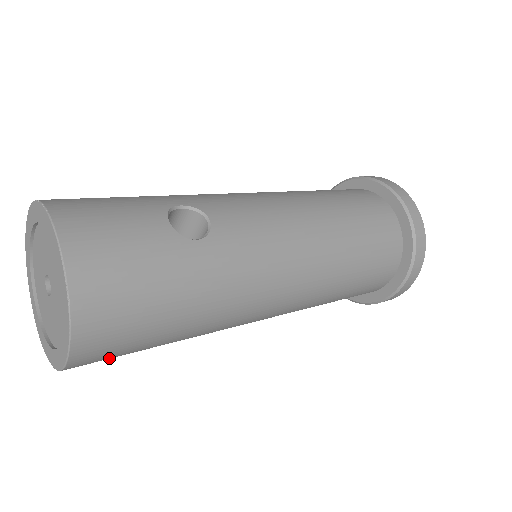
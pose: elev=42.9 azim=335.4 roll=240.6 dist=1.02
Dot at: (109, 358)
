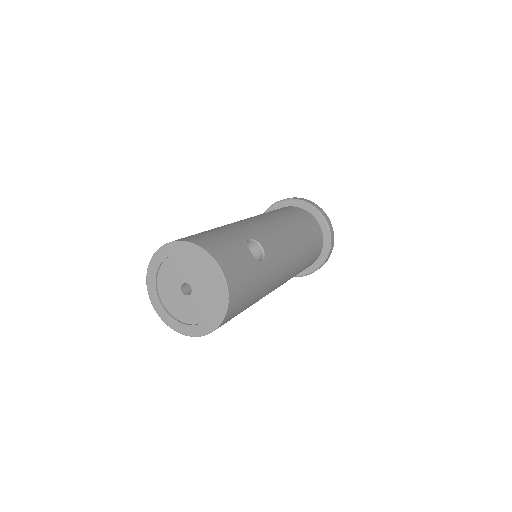
Dot at: occluded
